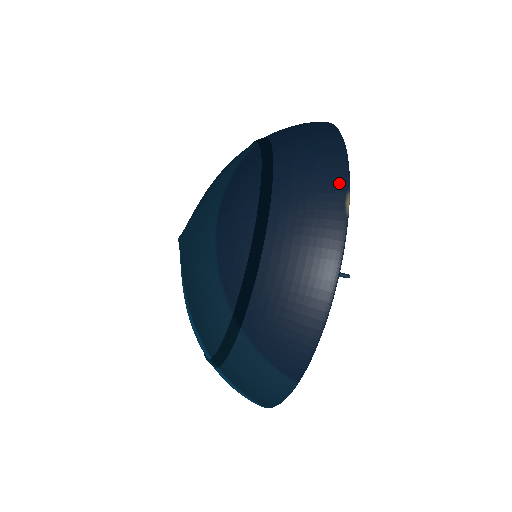
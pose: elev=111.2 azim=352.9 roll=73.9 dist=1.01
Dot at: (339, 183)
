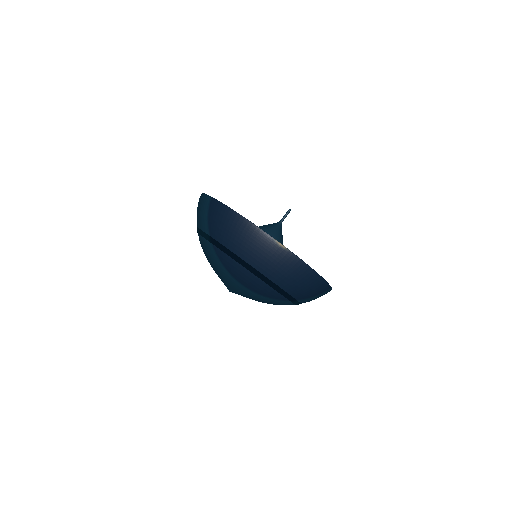
Dot at: (269, 242)
